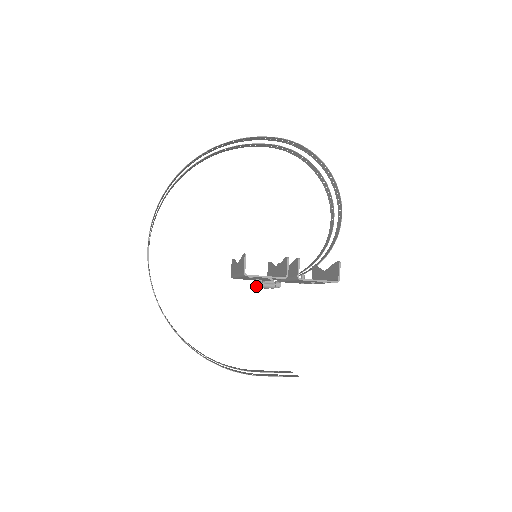
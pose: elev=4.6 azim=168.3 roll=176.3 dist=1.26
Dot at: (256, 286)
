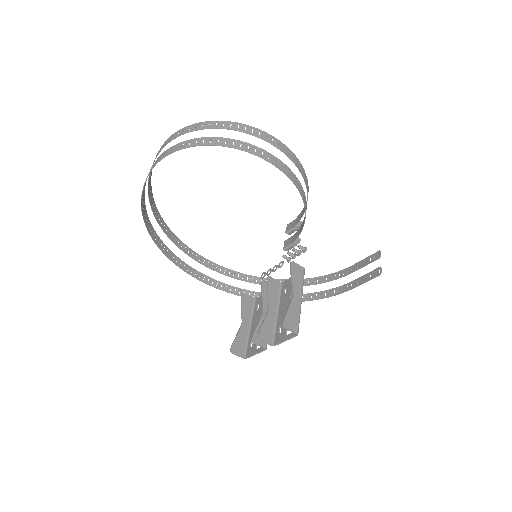
Dot at: occluded
